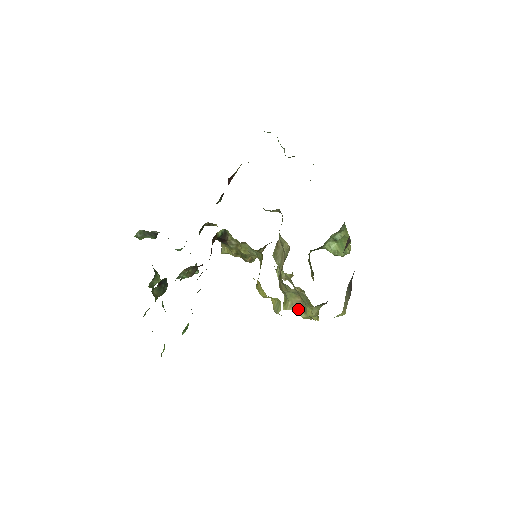
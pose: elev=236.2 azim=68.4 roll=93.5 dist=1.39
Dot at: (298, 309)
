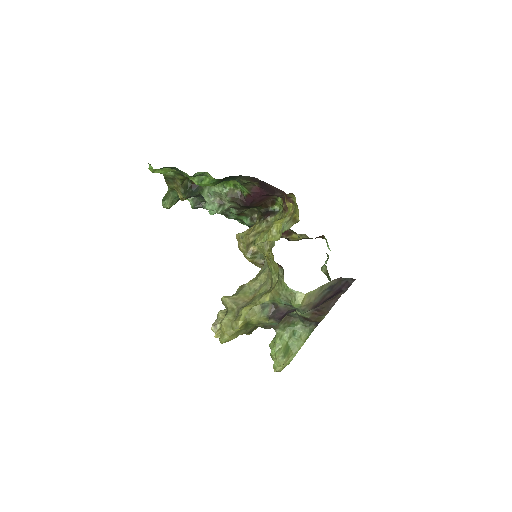
Dot at: (236, 305)
